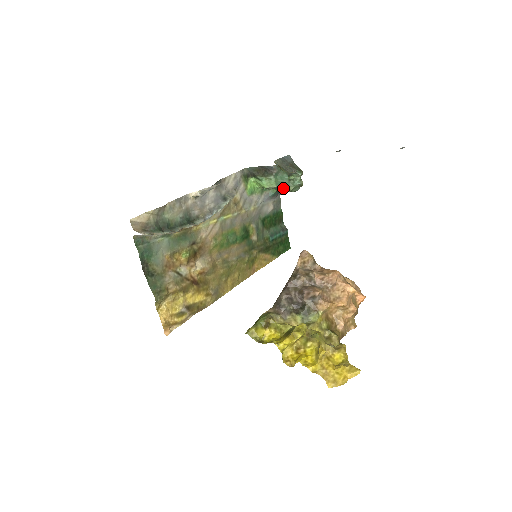
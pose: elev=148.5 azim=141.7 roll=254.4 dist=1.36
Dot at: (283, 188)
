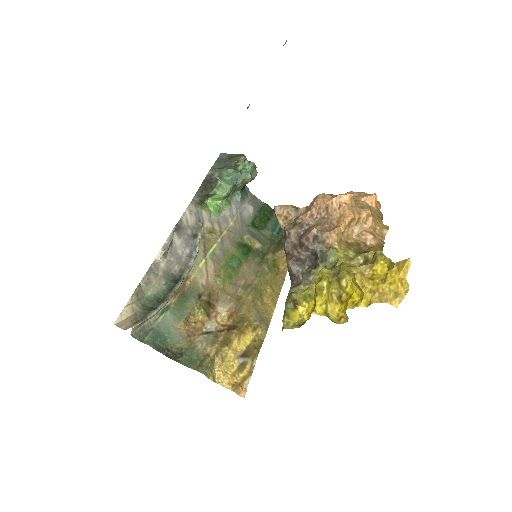
Dot at: (242, 183)
